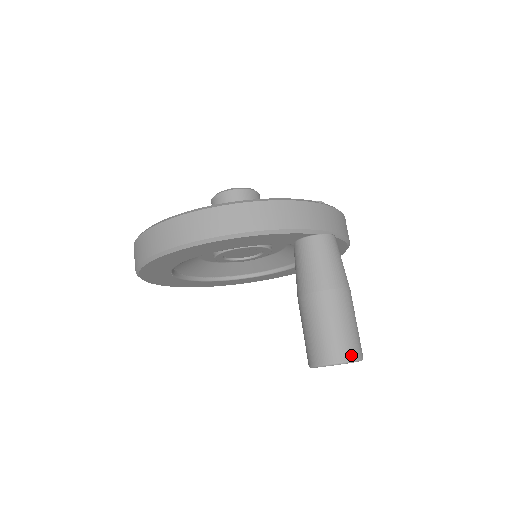
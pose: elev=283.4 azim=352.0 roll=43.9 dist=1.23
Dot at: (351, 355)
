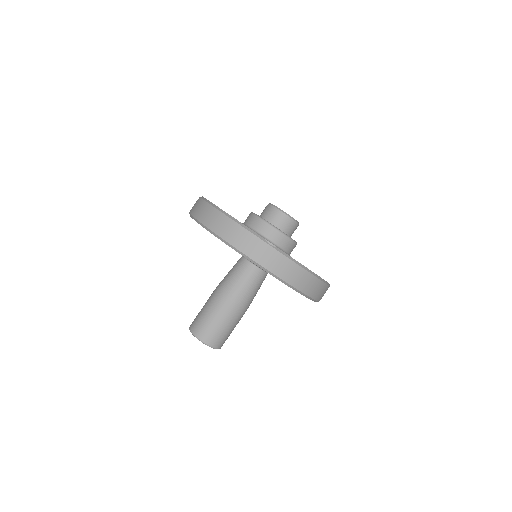
Dot at: (200, 335)
